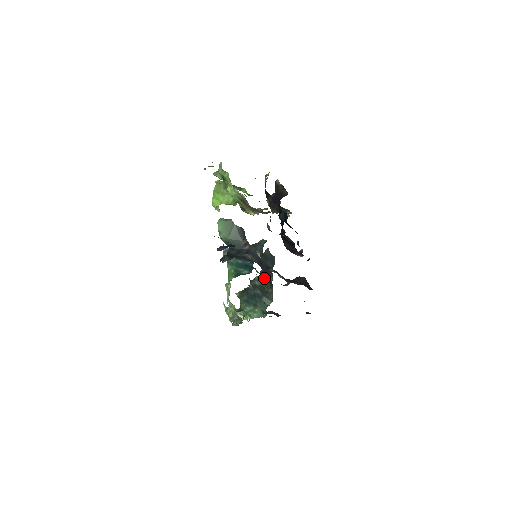
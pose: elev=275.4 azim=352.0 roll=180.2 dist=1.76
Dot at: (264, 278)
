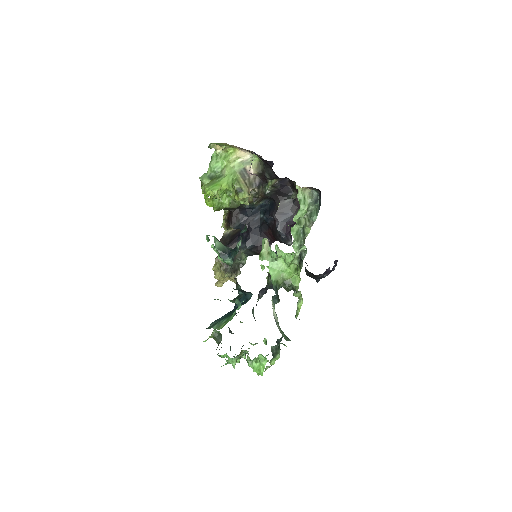
Dot at: occluded
